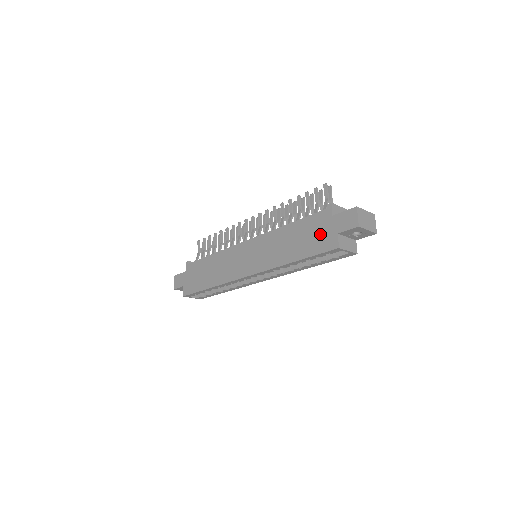
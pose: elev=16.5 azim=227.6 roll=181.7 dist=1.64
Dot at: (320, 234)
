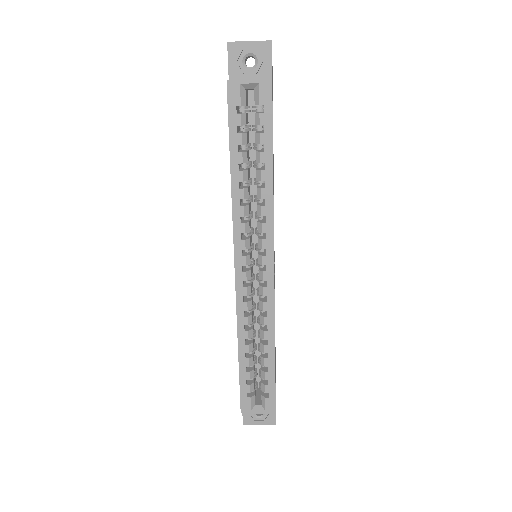
Dot at: occluded
